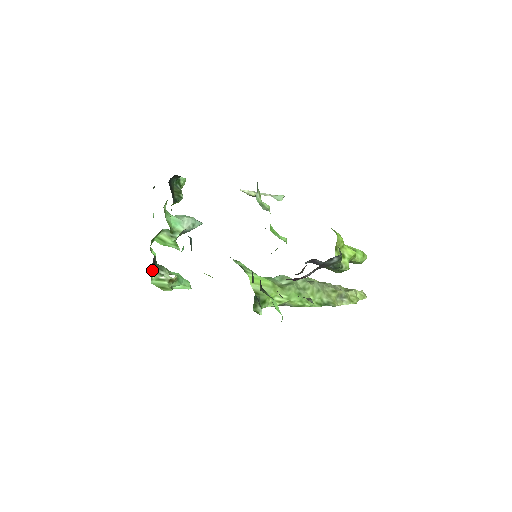
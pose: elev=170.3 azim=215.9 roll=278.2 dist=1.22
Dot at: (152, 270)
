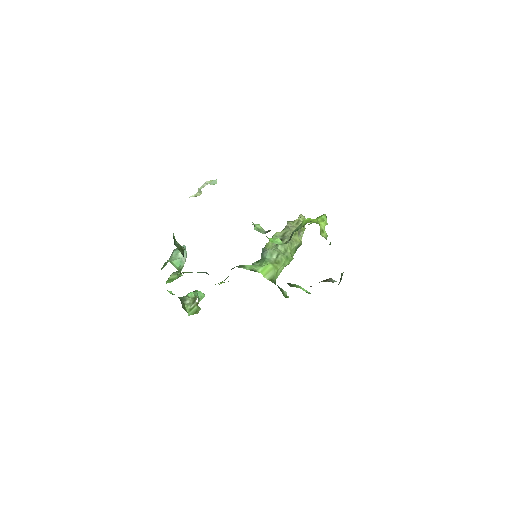
Dot at: (183, 307)
